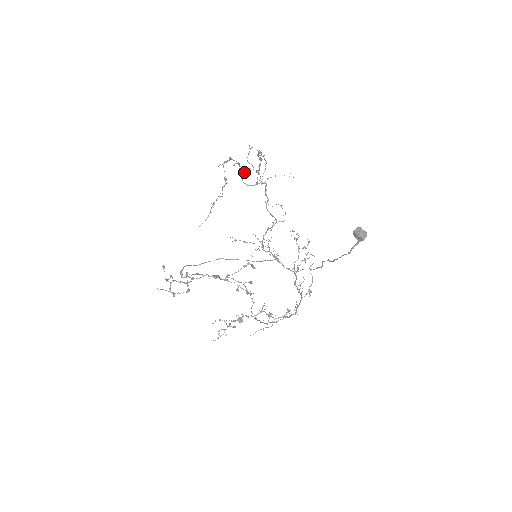
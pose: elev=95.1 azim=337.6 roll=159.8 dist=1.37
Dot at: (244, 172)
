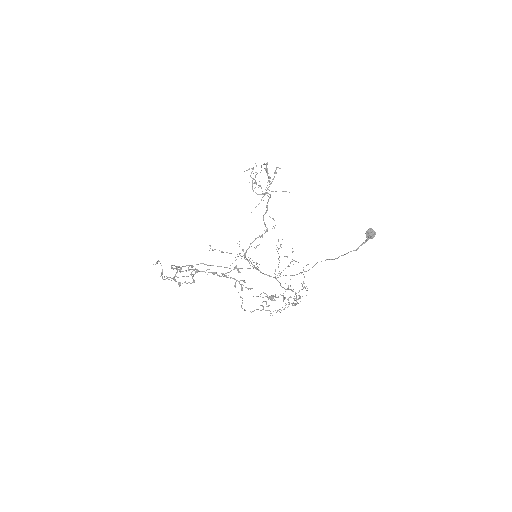
Dot at: (256, 182)
